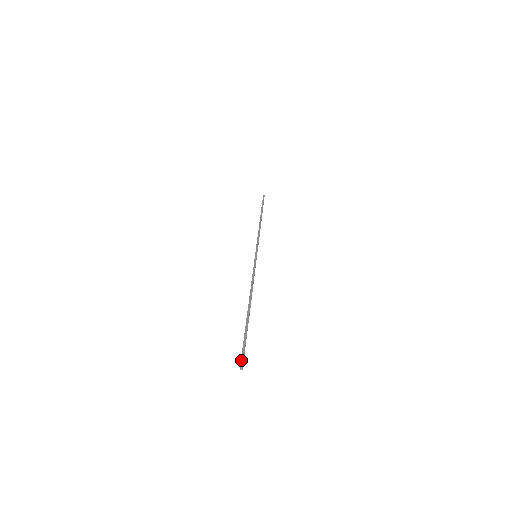
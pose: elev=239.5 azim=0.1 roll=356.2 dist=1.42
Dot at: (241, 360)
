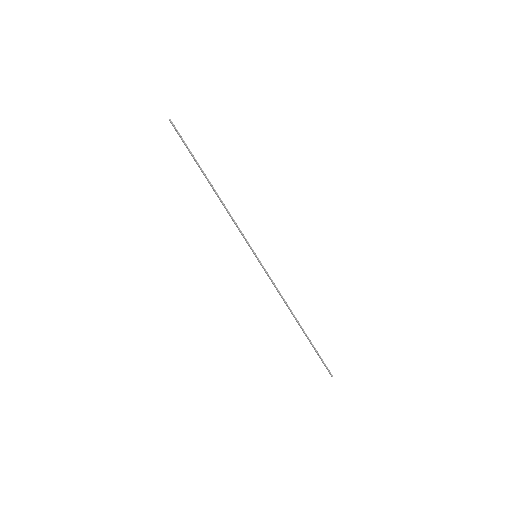
Dot at: (175, 127)
